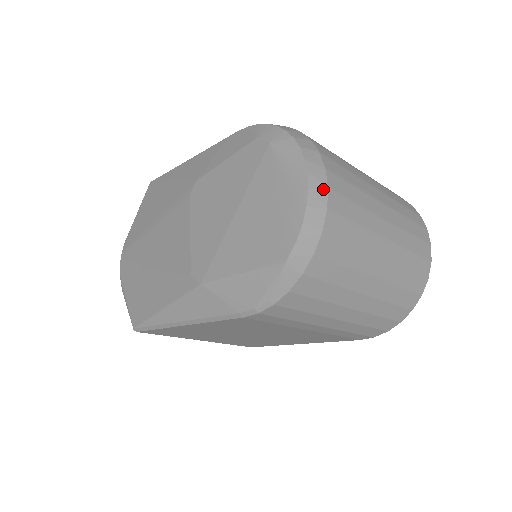
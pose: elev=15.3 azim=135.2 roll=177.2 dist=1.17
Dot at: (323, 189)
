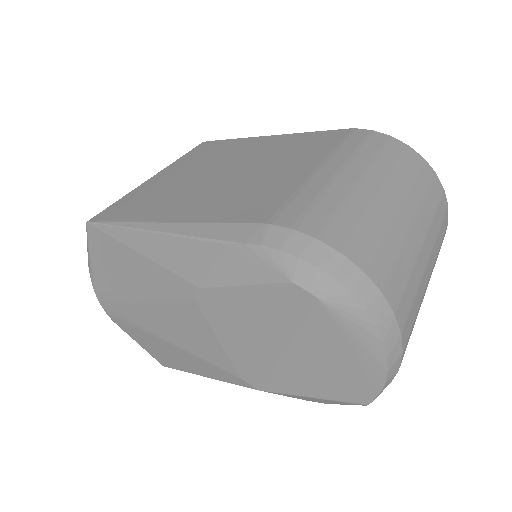
Dot at: (398, 341)
